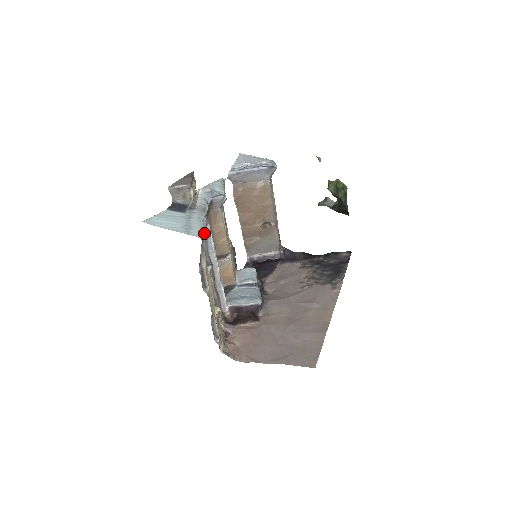
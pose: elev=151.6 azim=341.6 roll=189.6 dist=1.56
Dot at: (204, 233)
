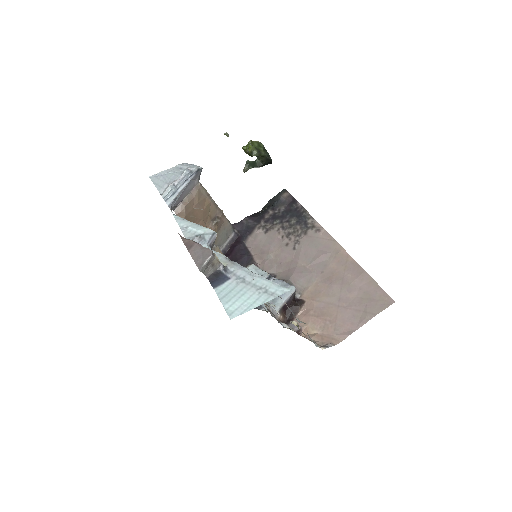
Dot at: (273, 282)
